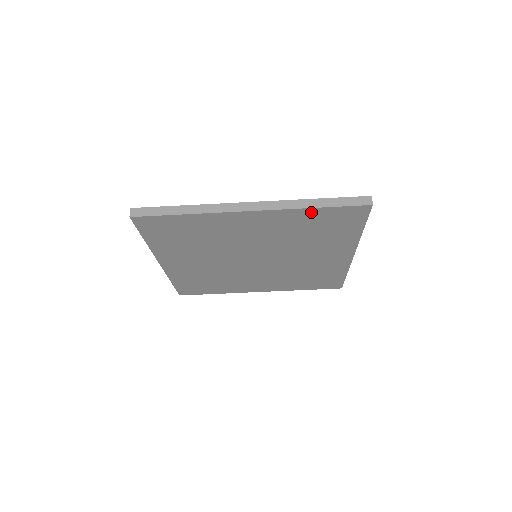
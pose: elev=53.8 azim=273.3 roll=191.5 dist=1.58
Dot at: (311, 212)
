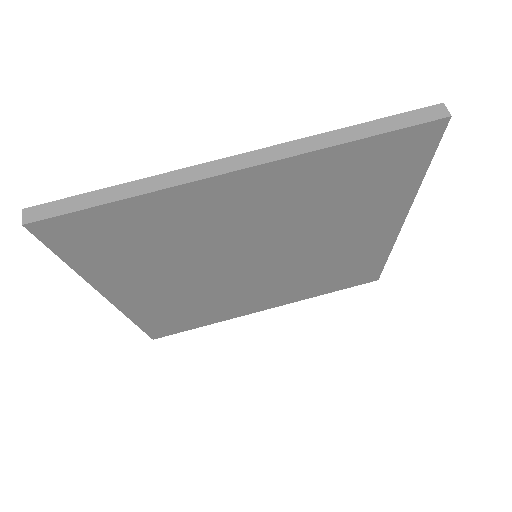
Dot at: (345, 152)
